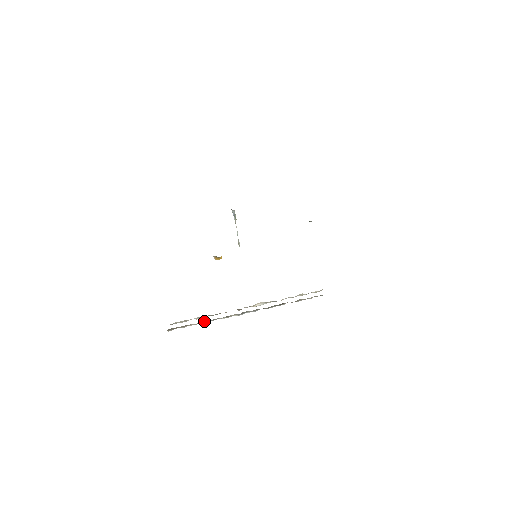
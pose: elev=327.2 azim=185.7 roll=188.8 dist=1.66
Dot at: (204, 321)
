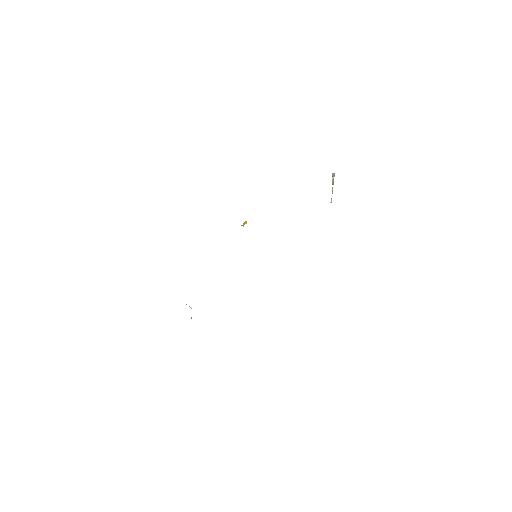
Dot at: occluded
